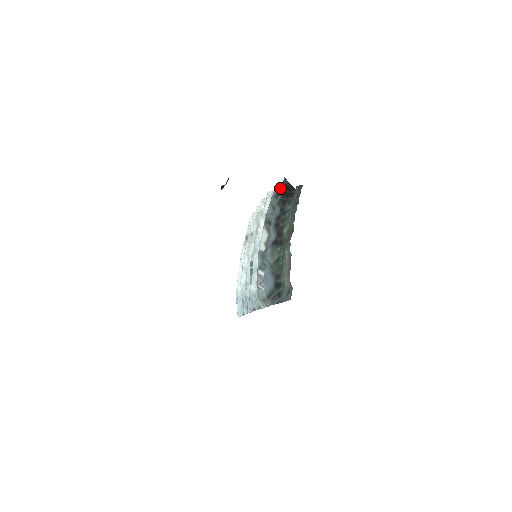
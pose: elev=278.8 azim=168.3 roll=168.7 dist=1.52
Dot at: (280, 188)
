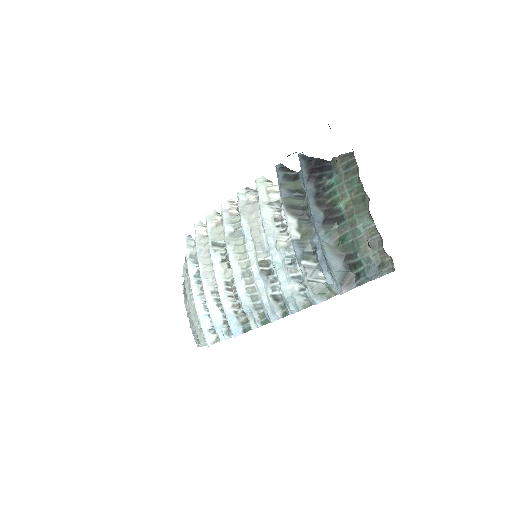
Dot at: (287, 169)
